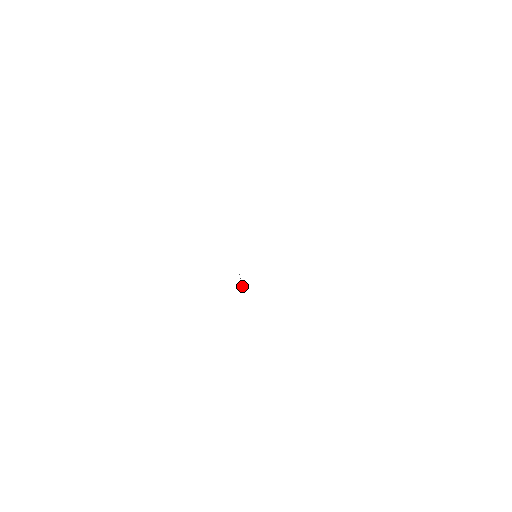
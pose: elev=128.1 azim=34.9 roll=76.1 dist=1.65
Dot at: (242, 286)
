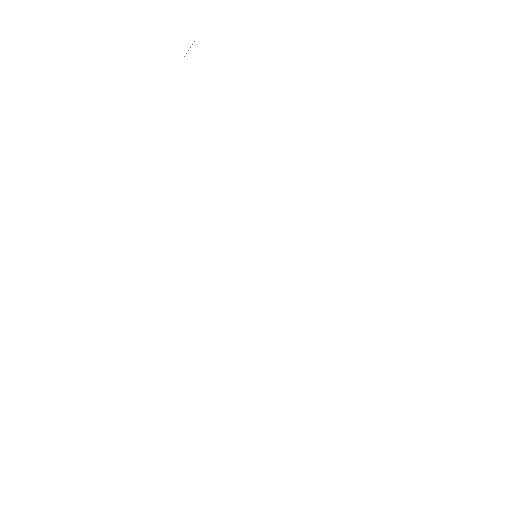
Dot at: occluded
